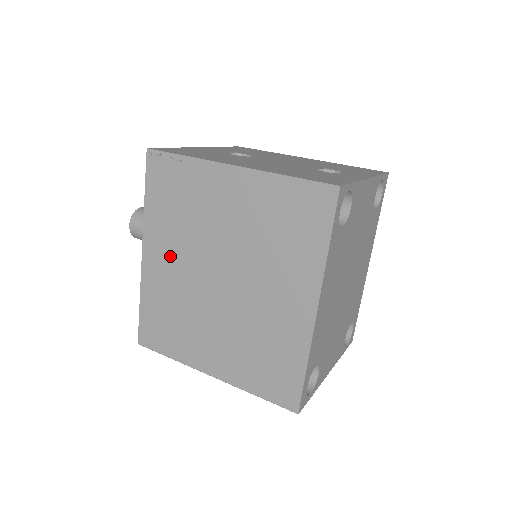
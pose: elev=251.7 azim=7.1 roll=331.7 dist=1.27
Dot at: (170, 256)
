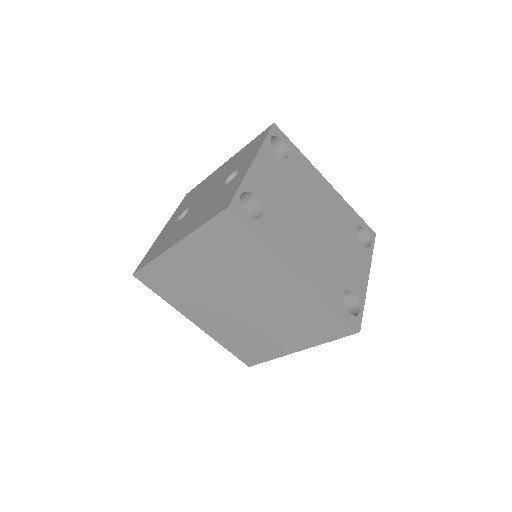
Dot at: (206, 313)
